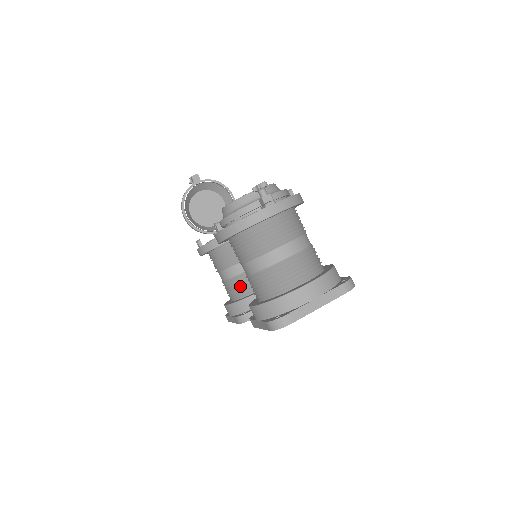
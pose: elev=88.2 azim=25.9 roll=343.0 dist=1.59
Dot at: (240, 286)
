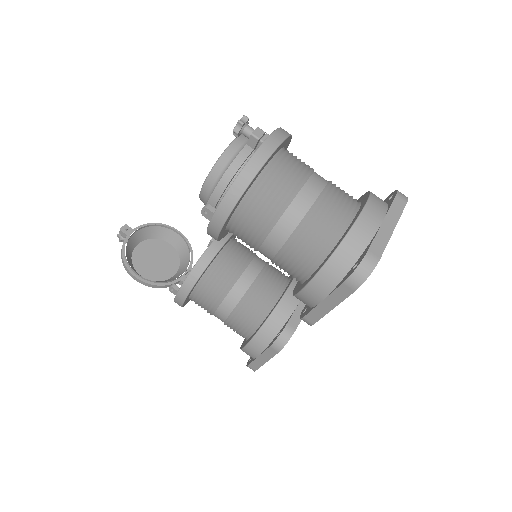
Dot at: (253, 308)
